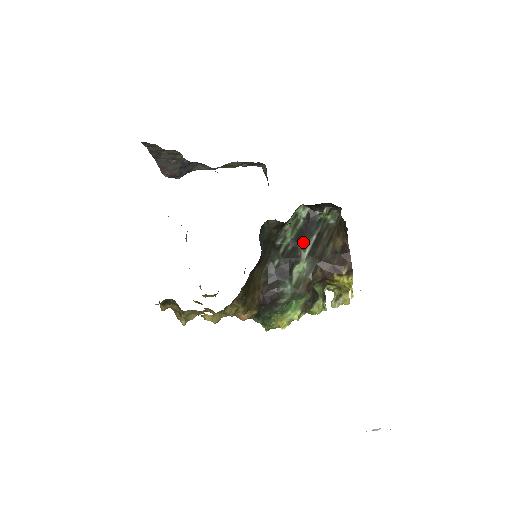
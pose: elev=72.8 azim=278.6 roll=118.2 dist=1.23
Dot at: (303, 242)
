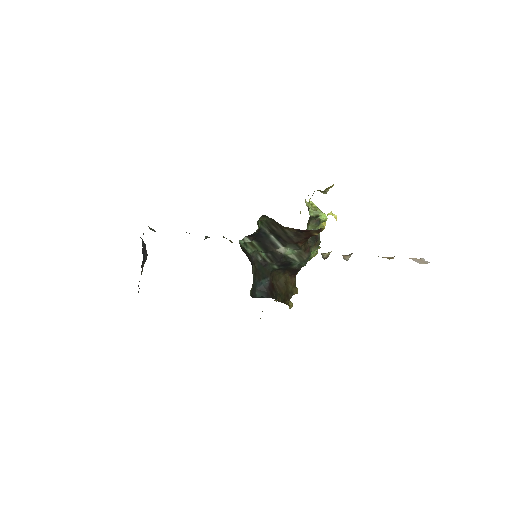
Dot at: (271, 246)
